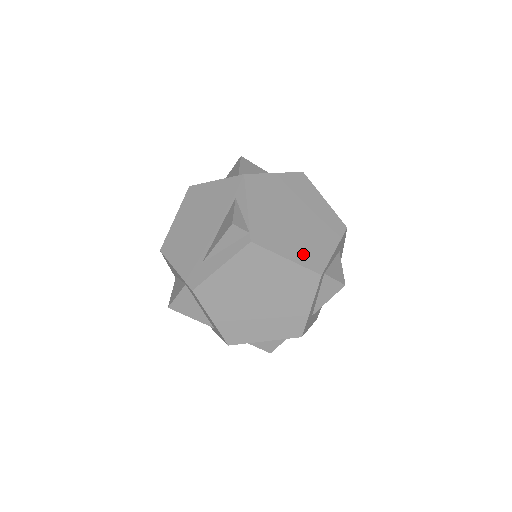
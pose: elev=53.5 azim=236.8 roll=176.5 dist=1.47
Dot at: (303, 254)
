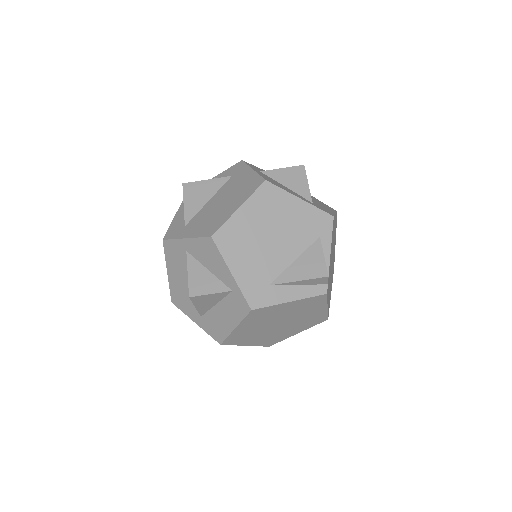
Dot at: occluded
